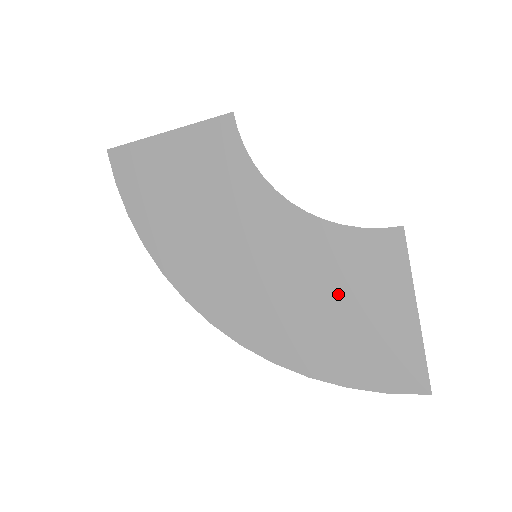
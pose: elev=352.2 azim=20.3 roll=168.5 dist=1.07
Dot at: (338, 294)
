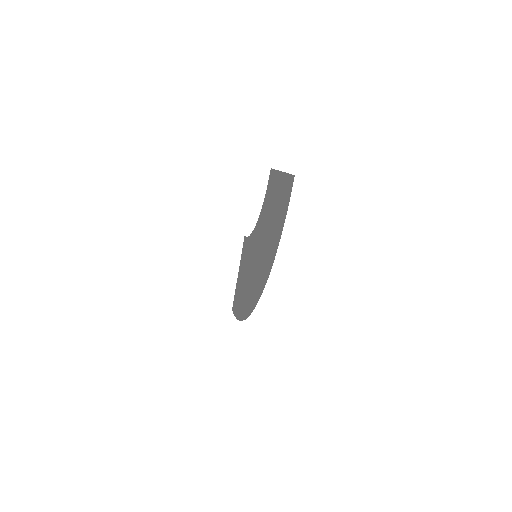
Dot at: (270, 216)
